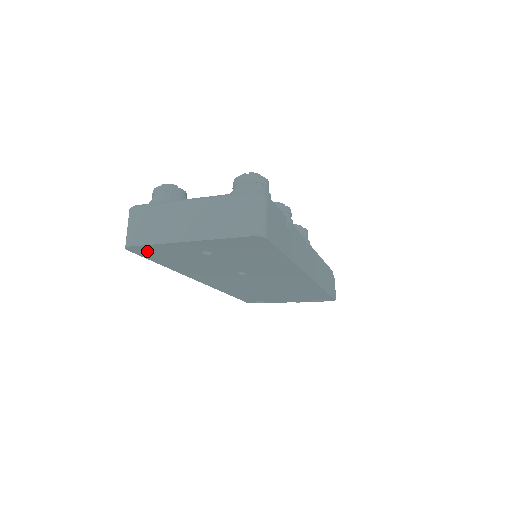
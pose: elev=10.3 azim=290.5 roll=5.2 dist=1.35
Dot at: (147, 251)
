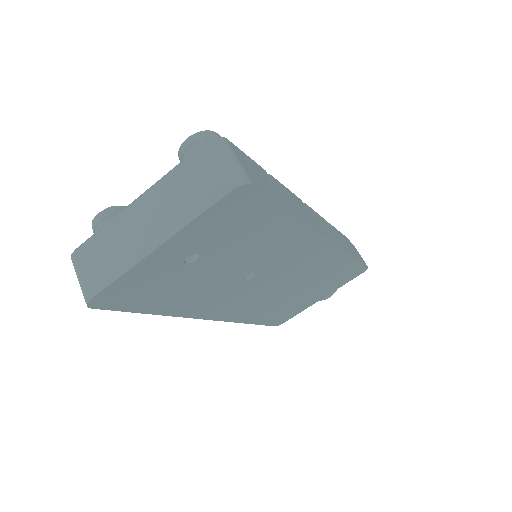
Dot at: (117, 297)
